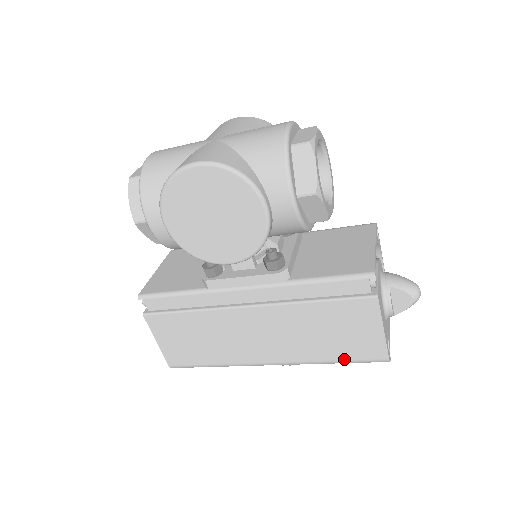
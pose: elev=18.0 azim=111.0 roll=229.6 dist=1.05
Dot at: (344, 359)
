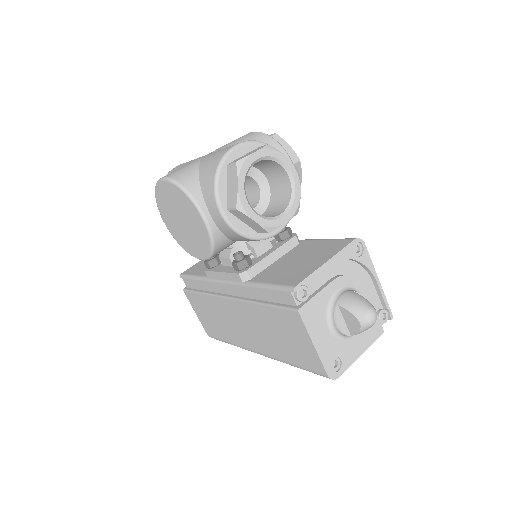
Dot at: (298, 365)
